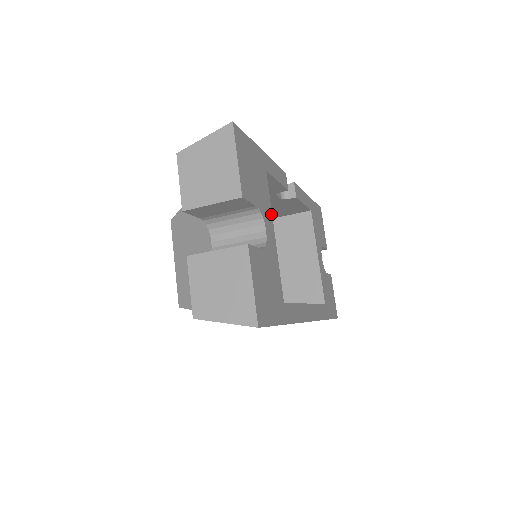
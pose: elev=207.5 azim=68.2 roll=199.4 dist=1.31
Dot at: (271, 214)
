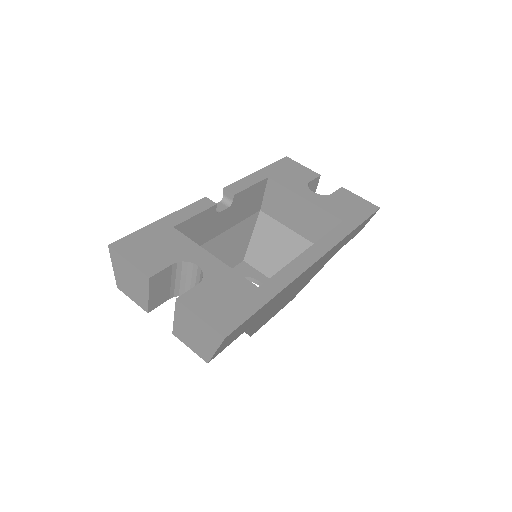
Dot at: (199, 247)
